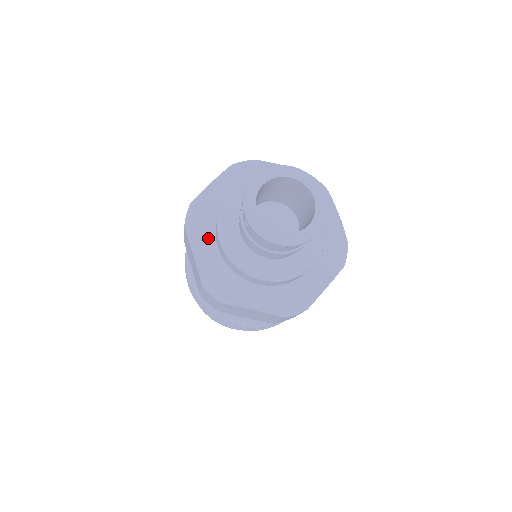
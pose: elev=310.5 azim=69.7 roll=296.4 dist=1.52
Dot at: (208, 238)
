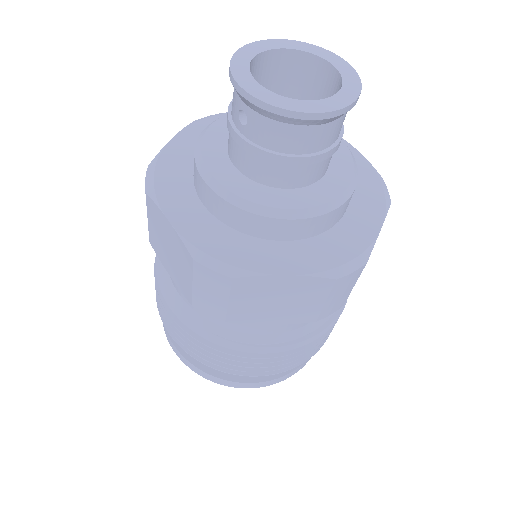
Dot at: (186, 197)
